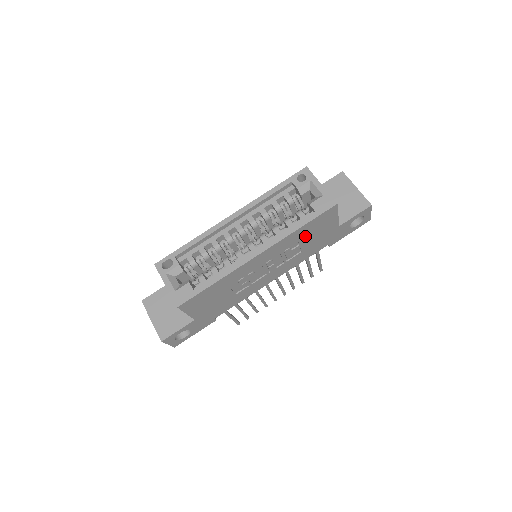
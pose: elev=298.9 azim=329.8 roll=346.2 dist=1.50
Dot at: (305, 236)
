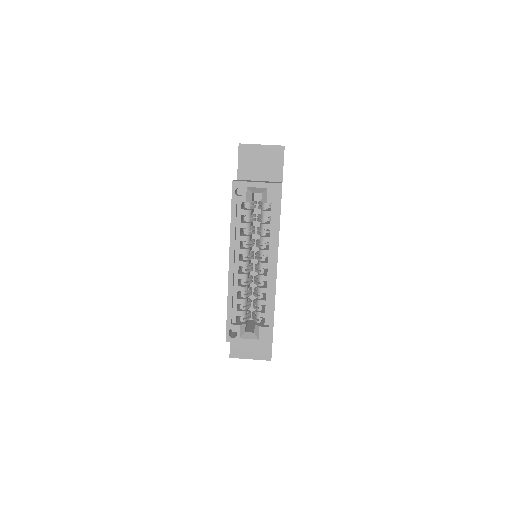
Dot at: occluded
